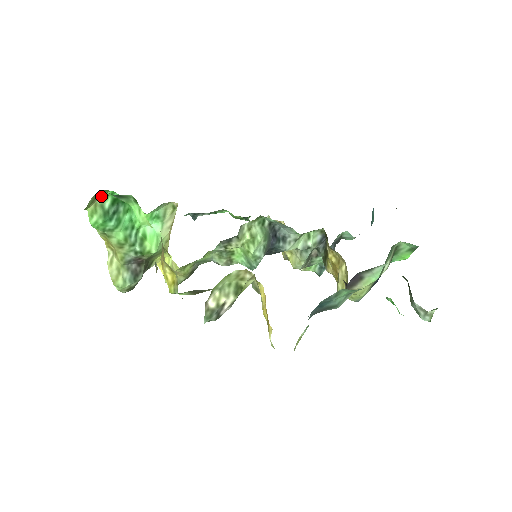
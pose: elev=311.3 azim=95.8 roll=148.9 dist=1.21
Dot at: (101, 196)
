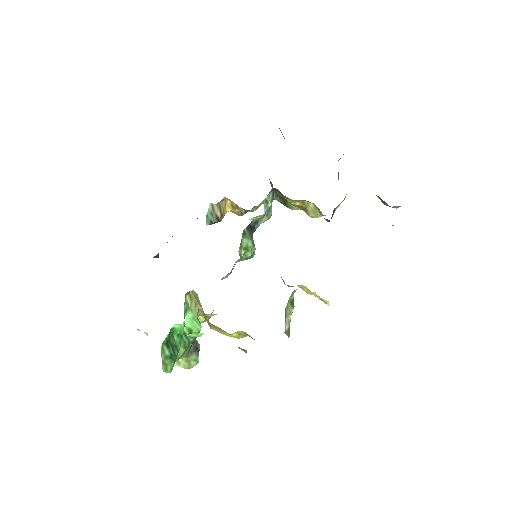
Dot at: (161, 354)
